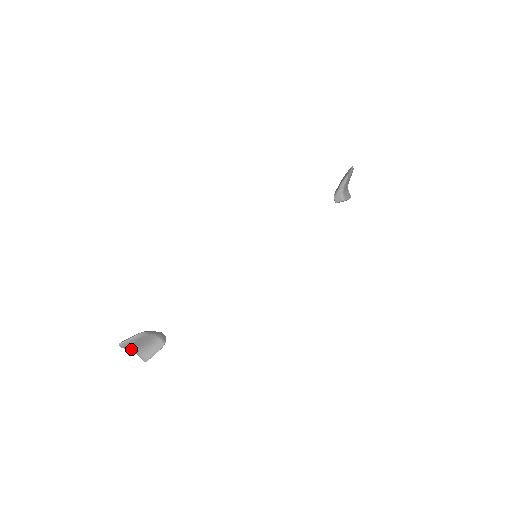
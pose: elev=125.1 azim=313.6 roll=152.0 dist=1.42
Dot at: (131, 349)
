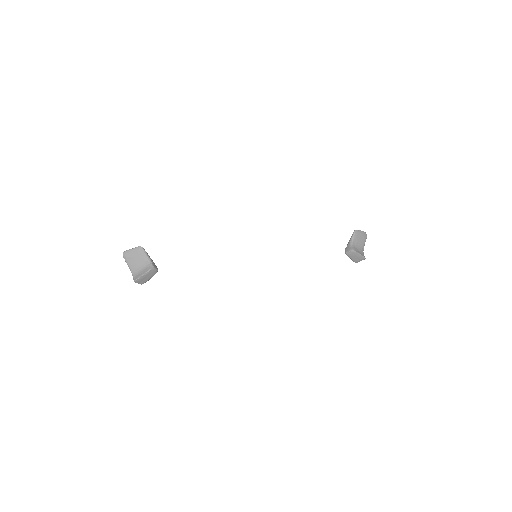
Dot at: (130, 266)
